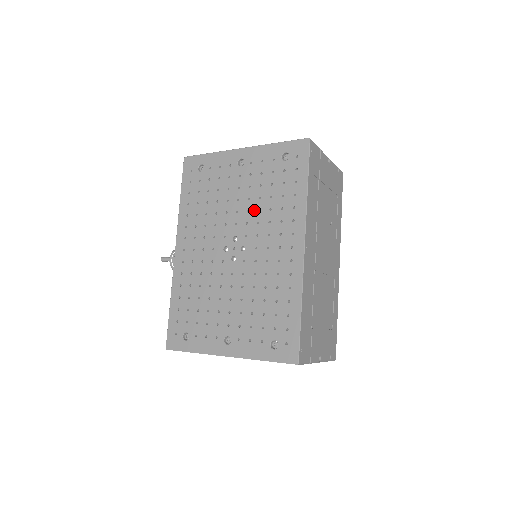
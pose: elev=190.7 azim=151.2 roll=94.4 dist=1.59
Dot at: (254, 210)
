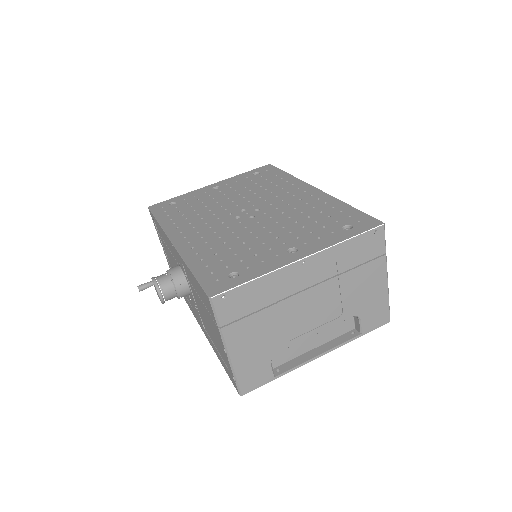
Dot at: (250, 195)
